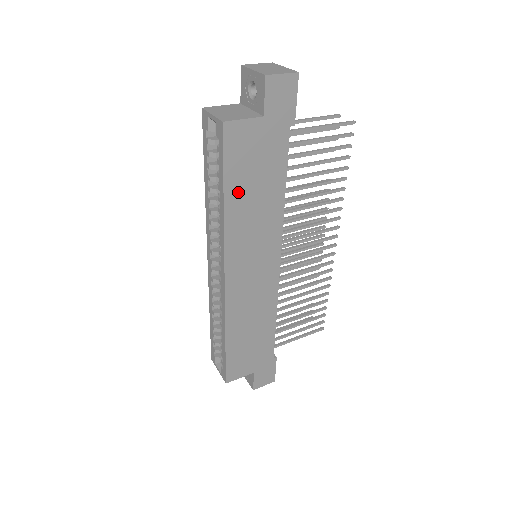
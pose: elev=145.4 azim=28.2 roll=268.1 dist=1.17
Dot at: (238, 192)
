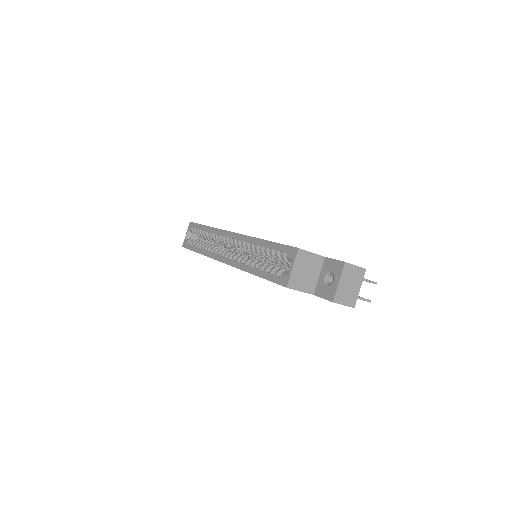
Dot at: occluded
